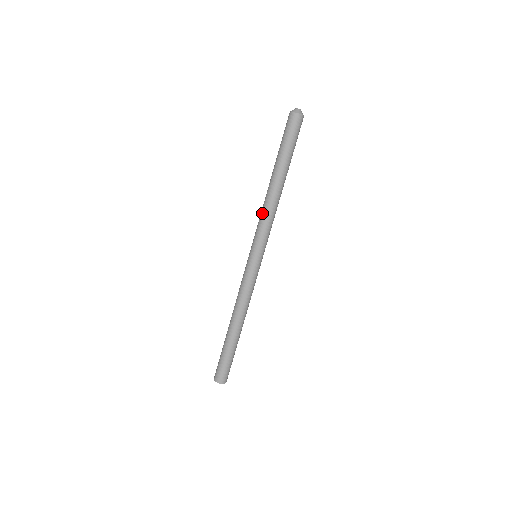
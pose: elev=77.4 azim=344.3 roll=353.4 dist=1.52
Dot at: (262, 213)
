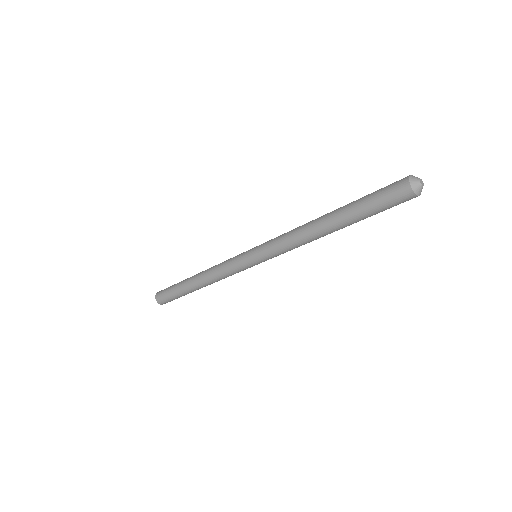
Dot at: (289, 235)
